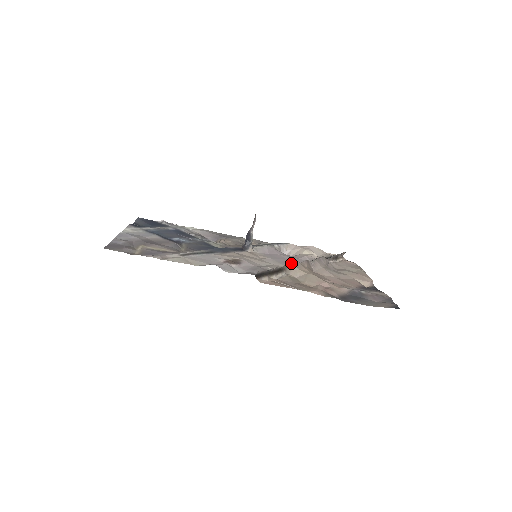
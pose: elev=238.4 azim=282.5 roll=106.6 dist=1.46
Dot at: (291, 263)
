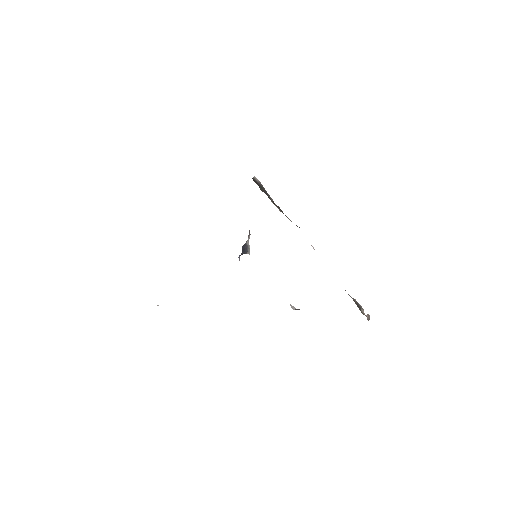
Dot at: occluded
